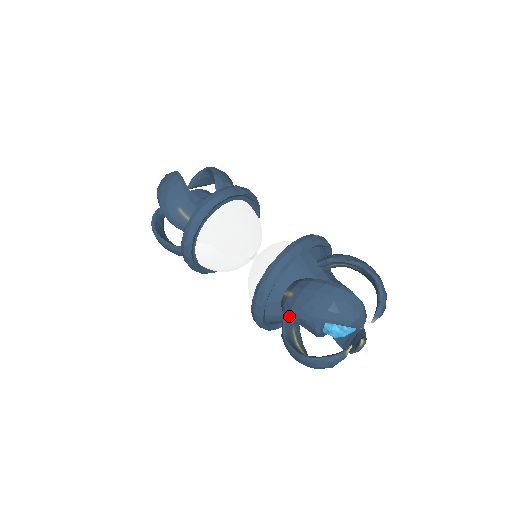
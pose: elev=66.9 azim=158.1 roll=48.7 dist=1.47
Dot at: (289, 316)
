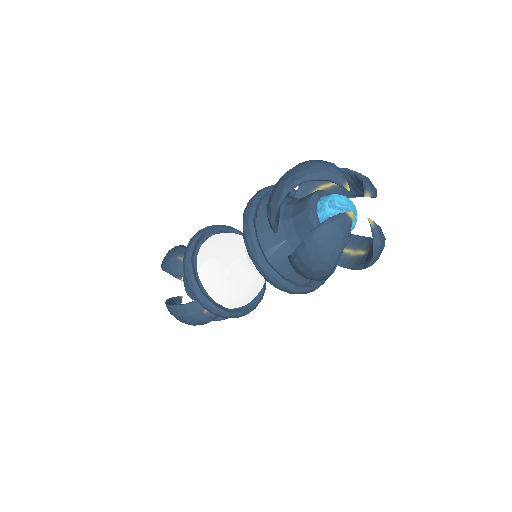
Dot at: (273, 214)
